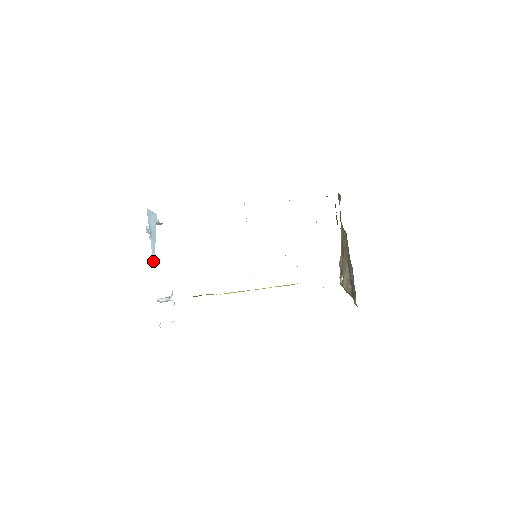
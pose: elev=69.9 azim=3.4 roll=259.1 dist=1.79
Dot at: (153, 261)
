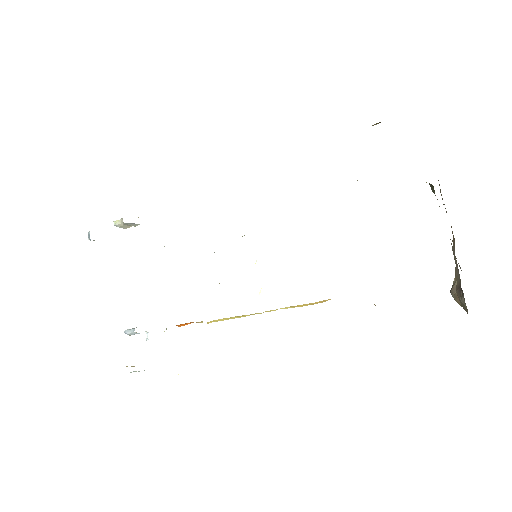
Dot at: occluded
